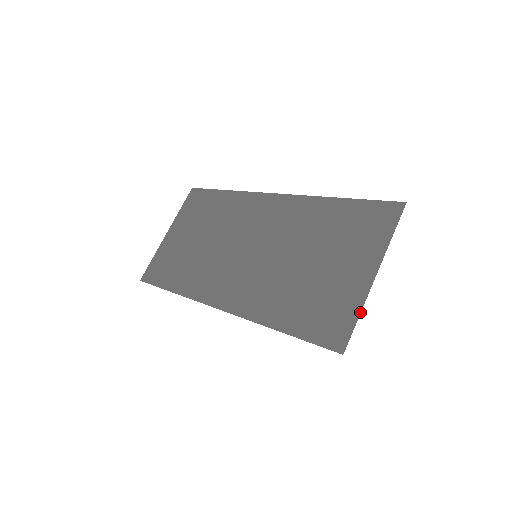
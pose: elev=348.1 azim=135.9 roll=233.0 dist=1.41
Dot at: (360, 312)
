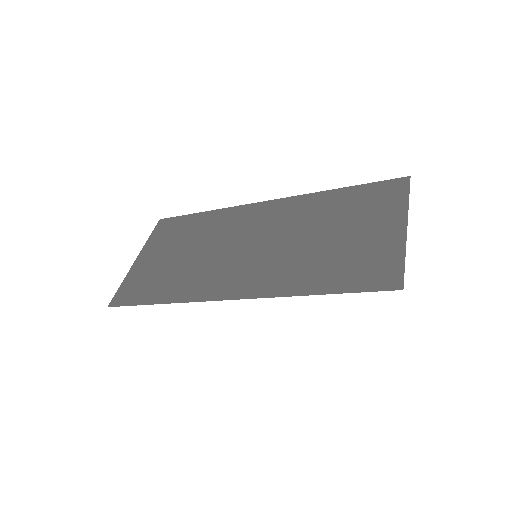
Dot at: (405, 255)
